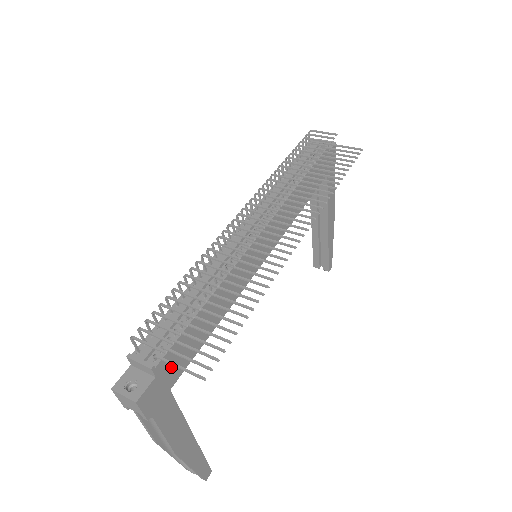
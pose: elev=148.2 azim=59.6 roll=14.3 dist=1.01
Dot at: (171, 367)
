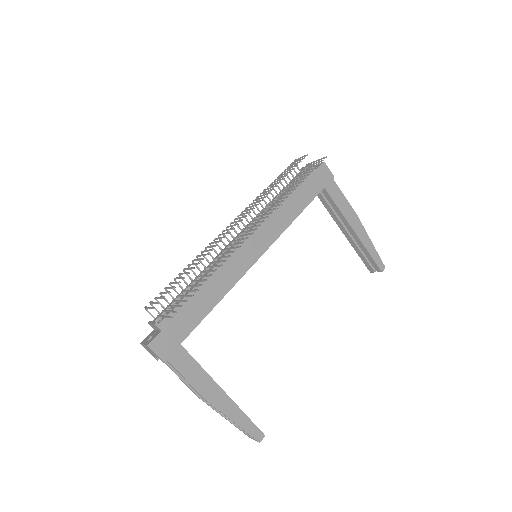
Dot at: (176, 327)
